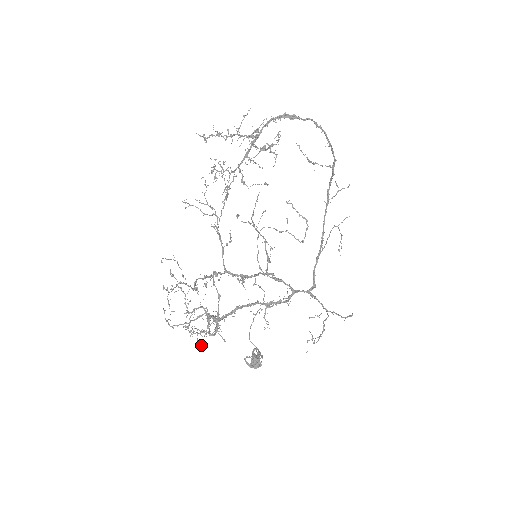
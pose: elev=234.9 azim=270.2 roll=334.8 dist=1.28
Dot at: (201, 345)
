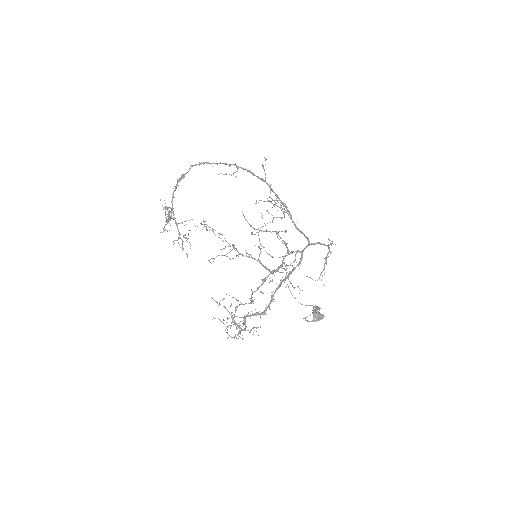
Dot at: occluded
